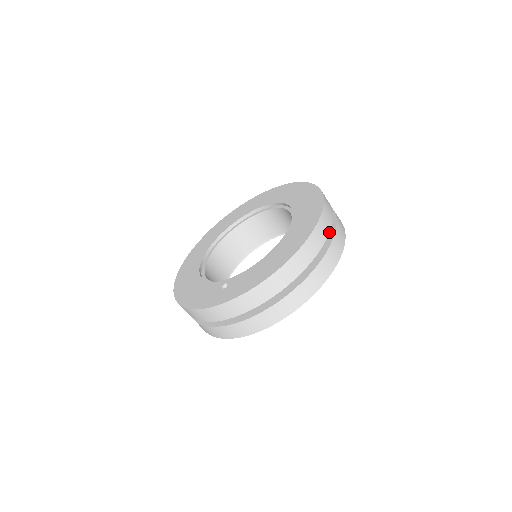
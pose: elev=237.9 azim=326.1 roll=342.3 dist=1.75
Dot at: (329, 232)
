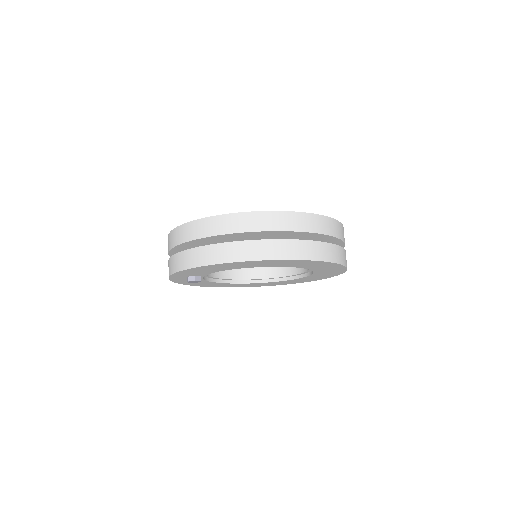
Dot at: (273, 230)
